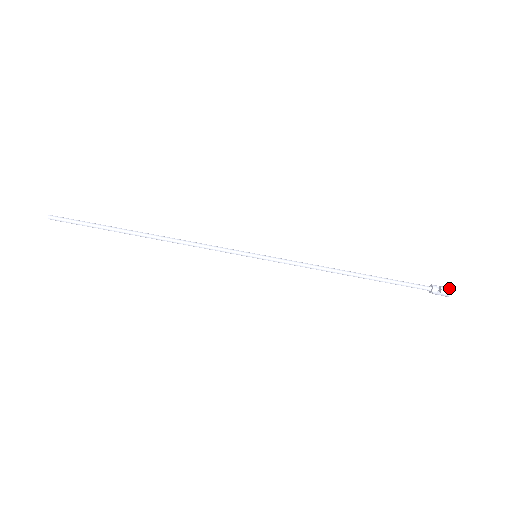
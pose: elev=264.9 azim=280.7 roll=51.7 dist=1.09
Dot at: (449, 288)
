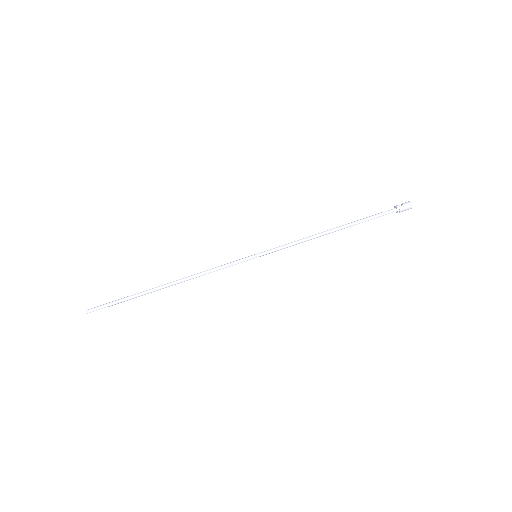
Dot at: (407, 203)
